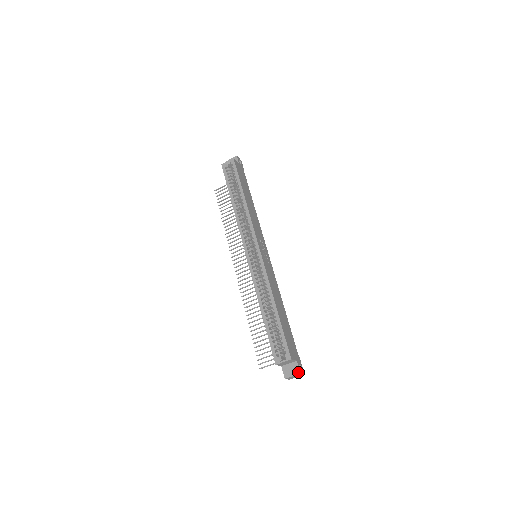
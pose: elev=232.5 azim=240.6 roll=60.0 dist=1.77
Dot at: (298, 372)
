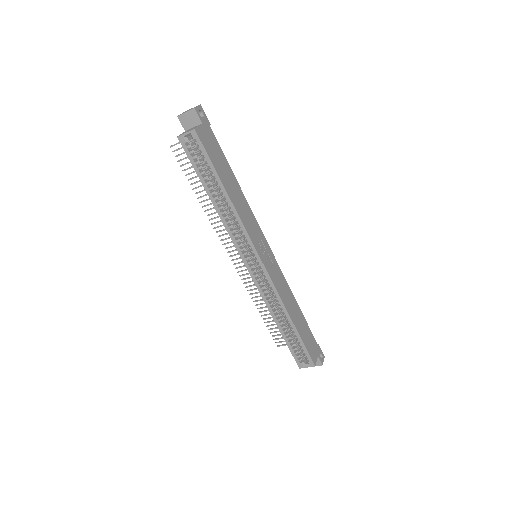
Dot at: (320, 364)
